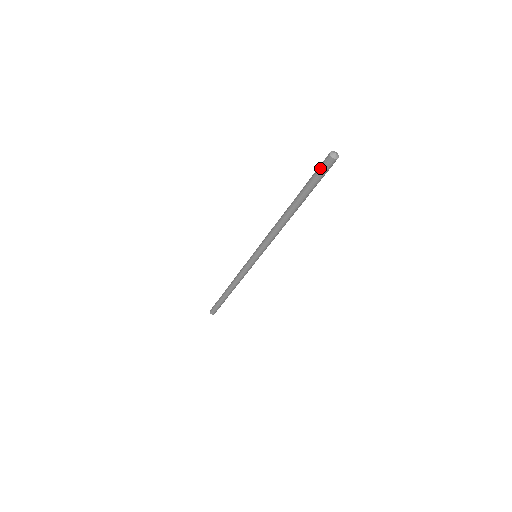
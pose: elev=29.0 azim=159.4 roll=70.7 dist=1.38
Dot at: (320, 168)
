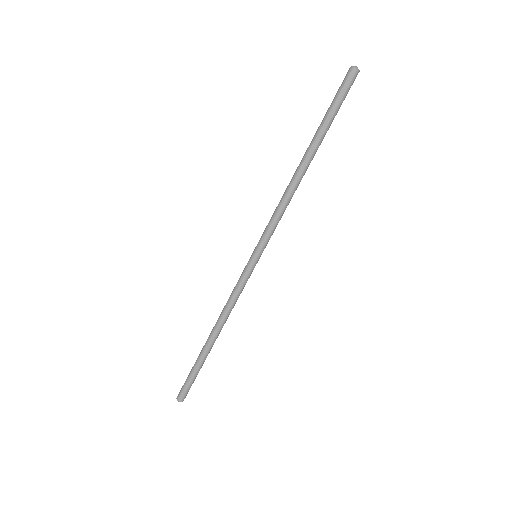
Dot at: (340, 87)
